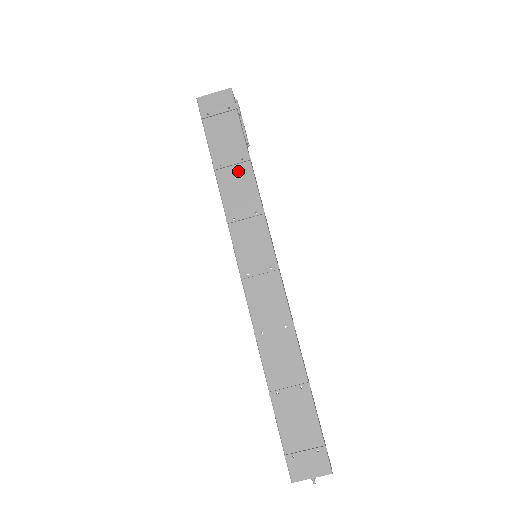
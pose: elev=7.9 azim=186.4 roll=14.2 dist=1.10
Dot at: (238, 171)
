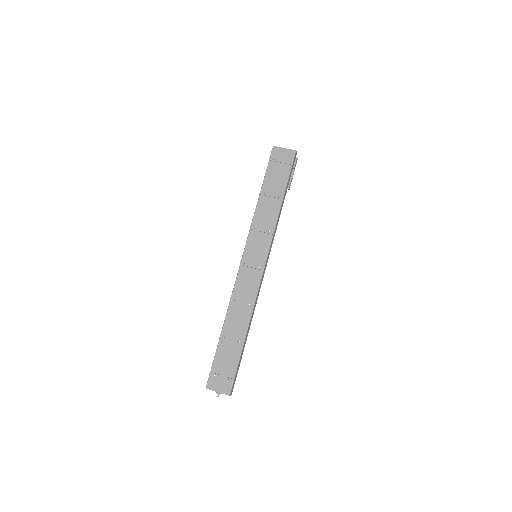
Dot at: (272, 202)
